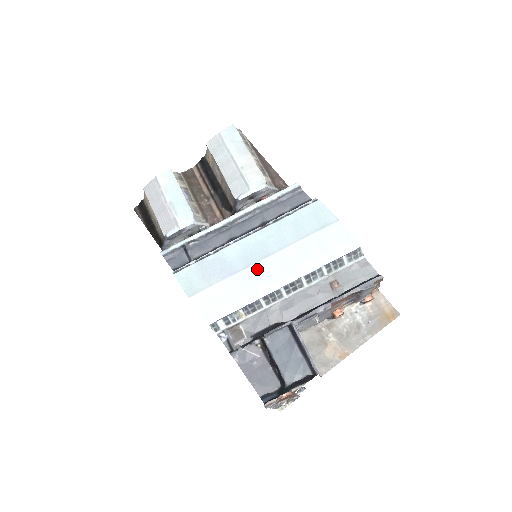
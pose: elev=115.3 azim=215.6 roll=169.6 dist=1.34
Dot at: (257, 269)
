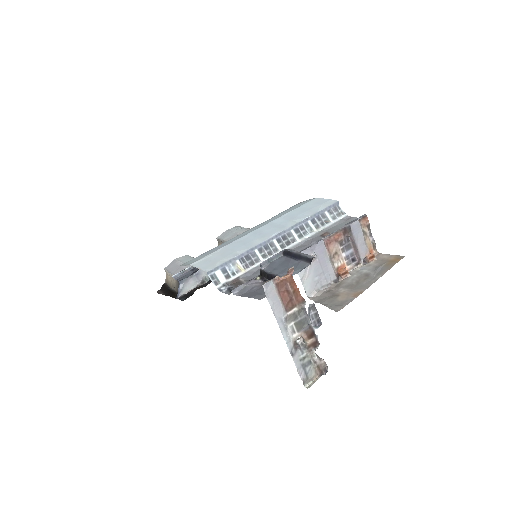
Dot at: (250, 235)
